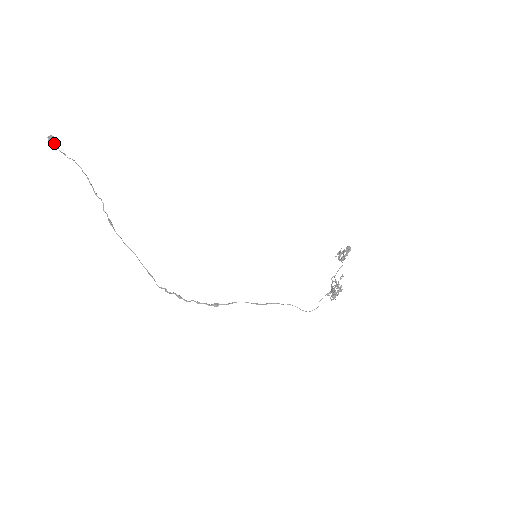
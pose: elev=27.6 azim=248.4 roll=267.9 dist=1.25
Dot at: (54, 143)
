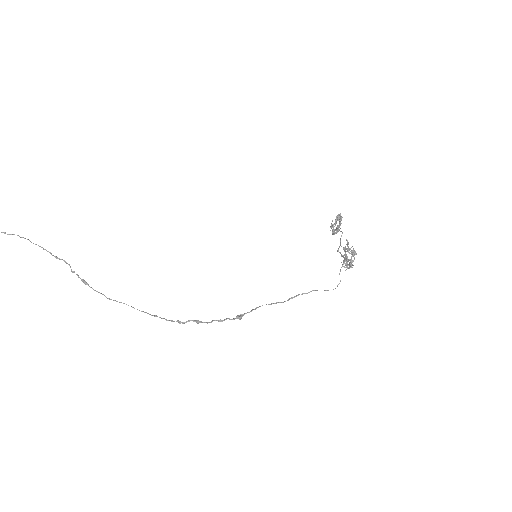
Dot at: out of frame
